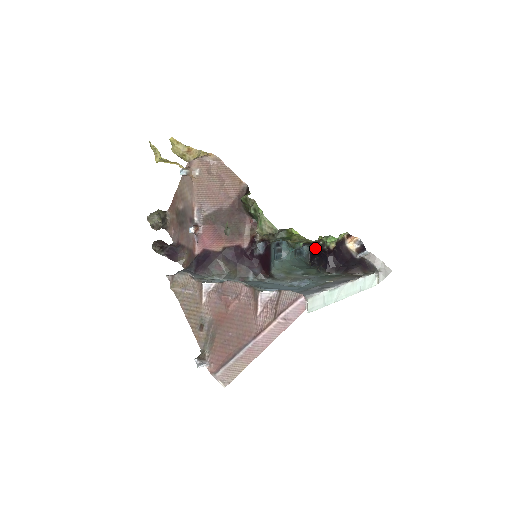
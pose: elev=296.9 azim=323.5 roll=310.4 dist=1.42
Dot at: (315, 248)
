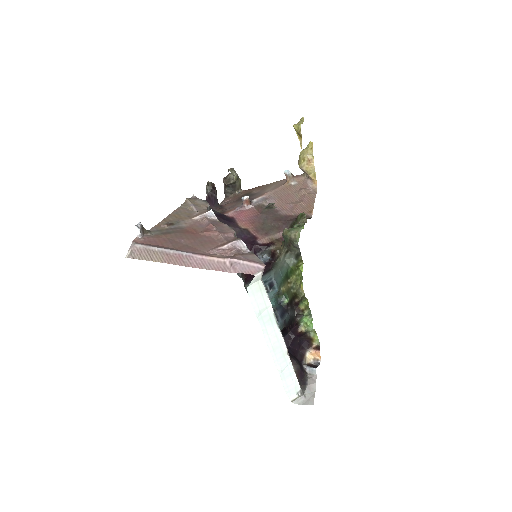
Dot at: (285, 328)
